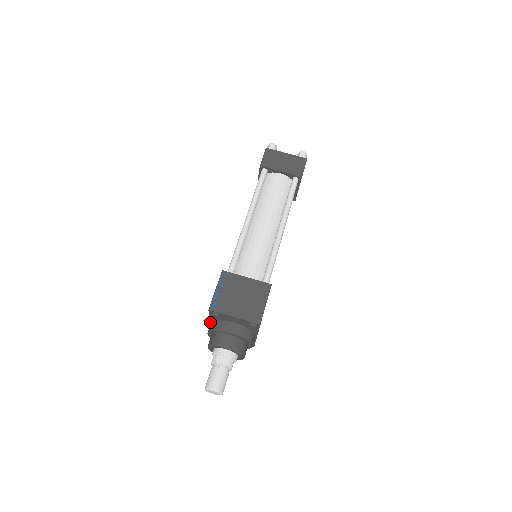
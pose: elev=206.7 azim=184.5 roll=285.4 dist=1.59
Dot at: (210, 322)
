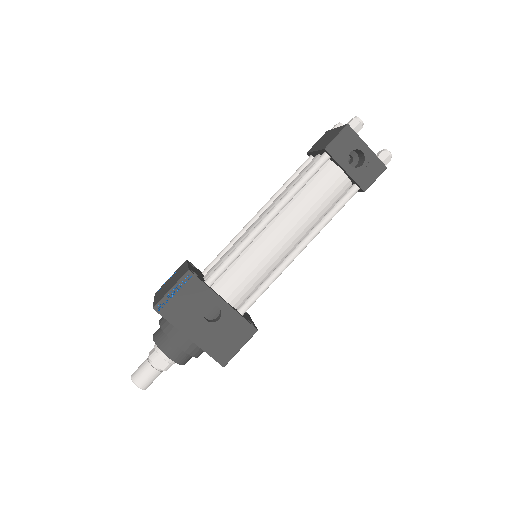
Dot at: occluded
